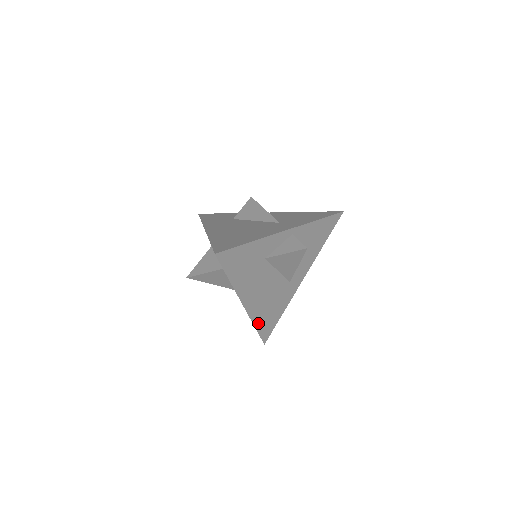
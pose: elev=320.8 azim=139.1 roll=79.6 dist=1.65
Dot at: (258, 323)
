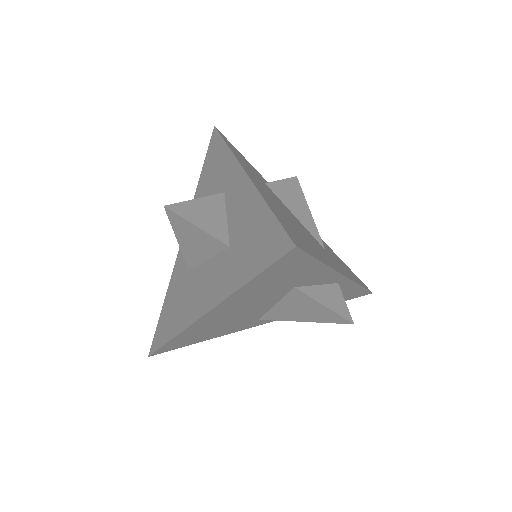
Dot at: (180, 337)
